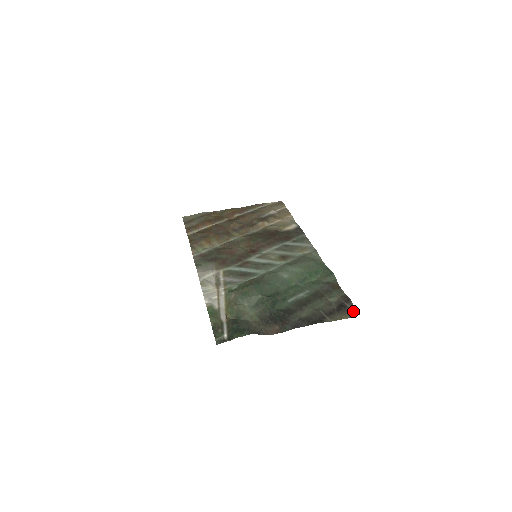
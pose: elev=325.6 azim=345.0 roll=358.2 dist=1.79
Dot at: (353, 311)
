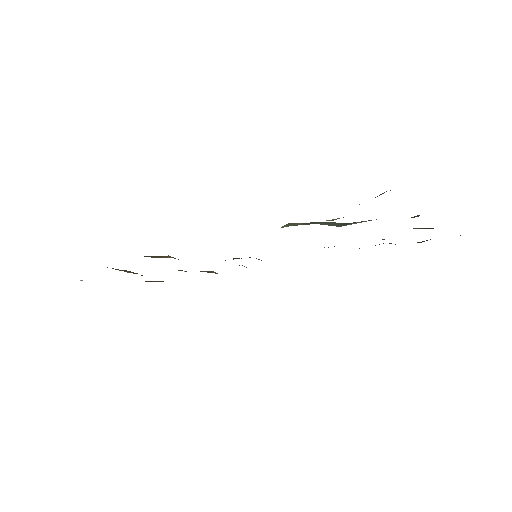
Dot at: occluded
